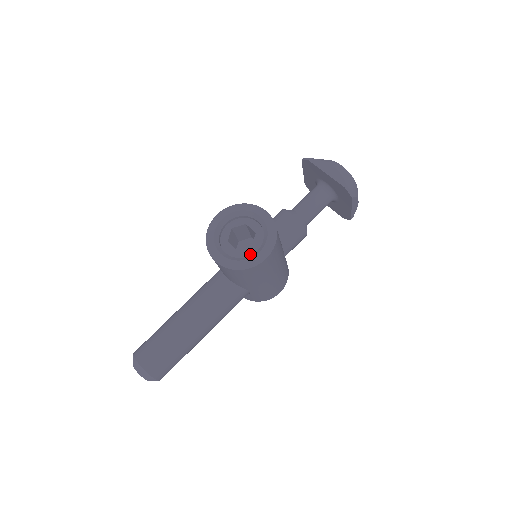
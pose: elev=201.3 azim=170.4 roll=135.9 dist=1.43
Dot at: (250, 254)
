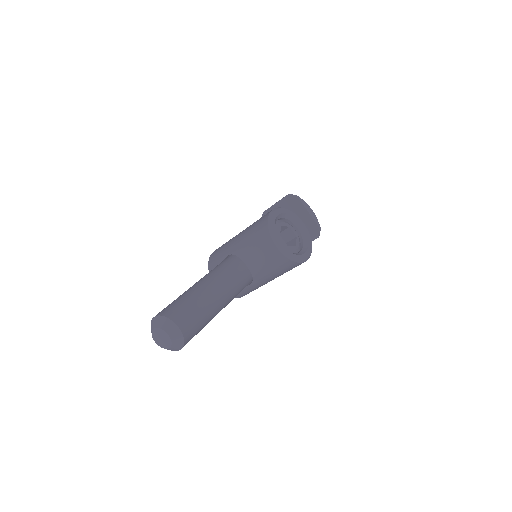
Dot at: (295, 252)
